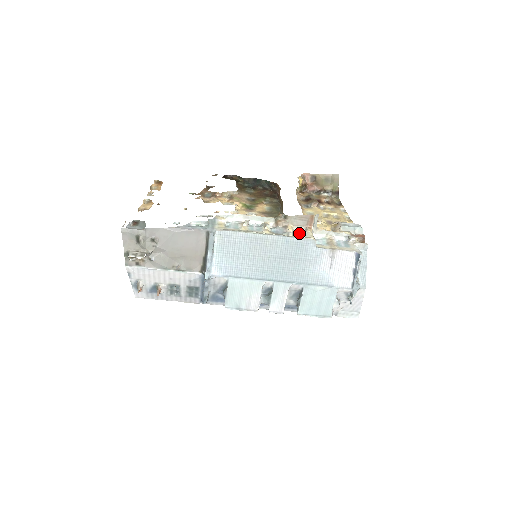
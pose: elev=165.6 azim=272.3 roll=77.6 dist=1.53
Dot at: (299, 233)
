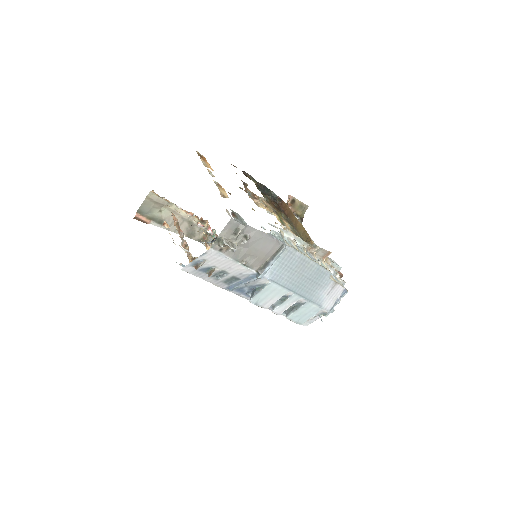
Dot at: occluded
